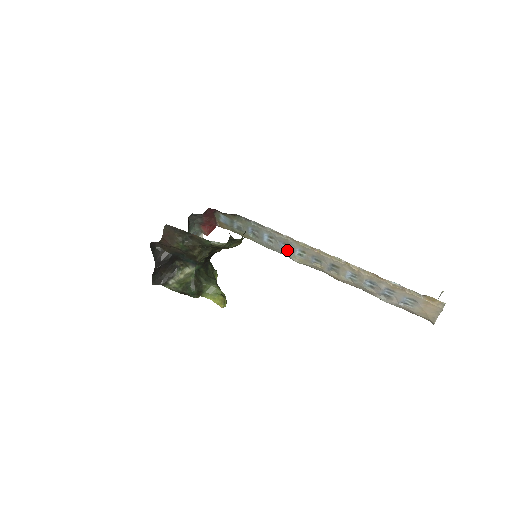
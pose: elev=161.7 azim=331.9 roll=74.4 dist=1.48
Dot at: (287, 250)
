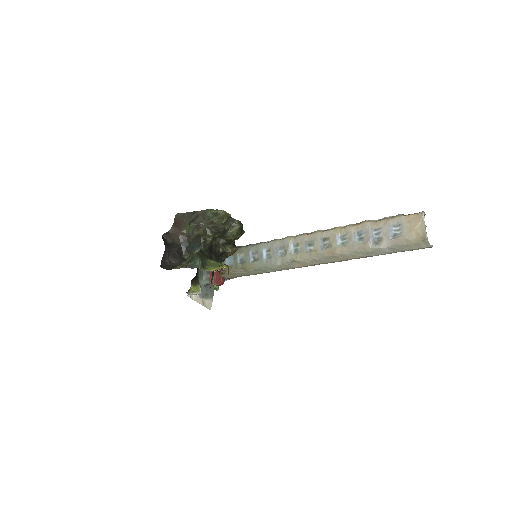
Dot at: (284, 254)
